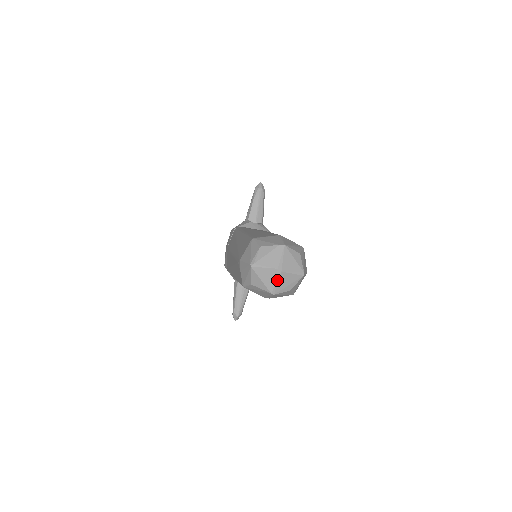
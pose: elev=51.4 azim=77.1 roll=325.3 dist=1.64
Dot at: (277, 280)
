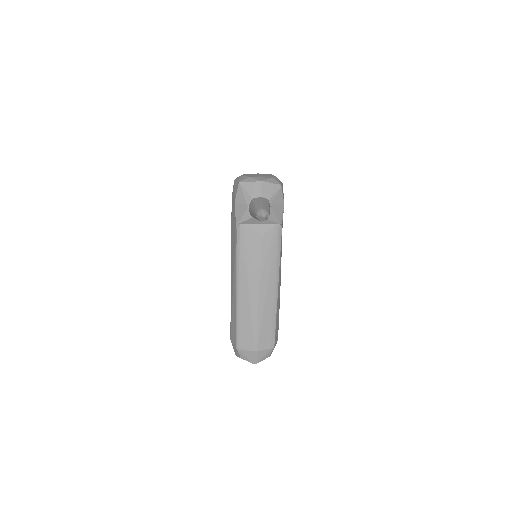
Dot at: occluded
